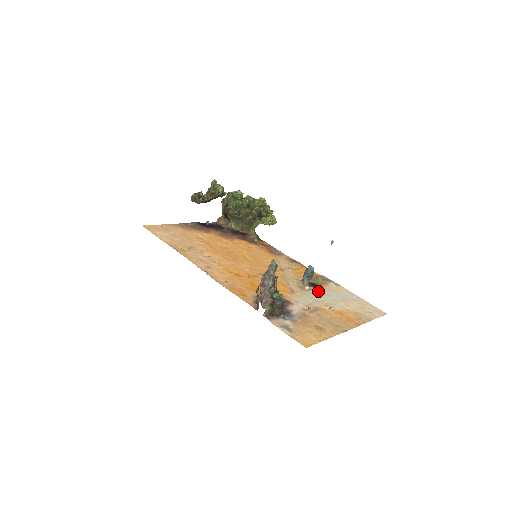
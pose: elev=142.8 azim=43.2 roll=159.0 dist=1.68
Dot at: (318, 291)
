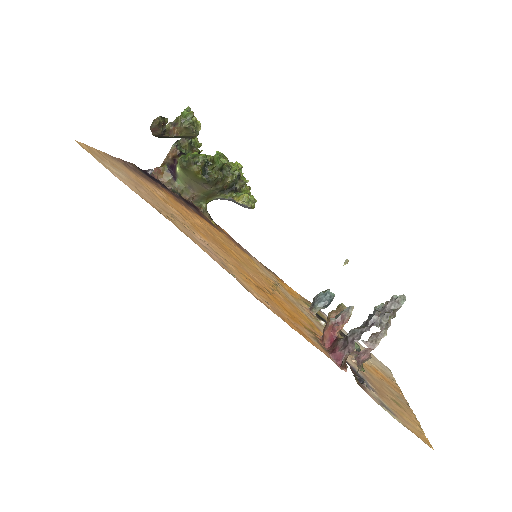
Dot at: occluded
